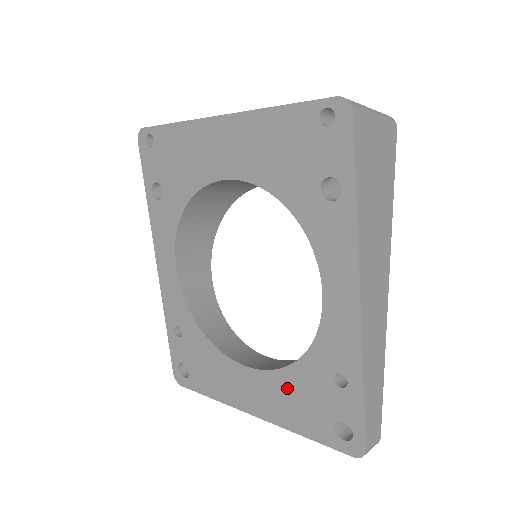
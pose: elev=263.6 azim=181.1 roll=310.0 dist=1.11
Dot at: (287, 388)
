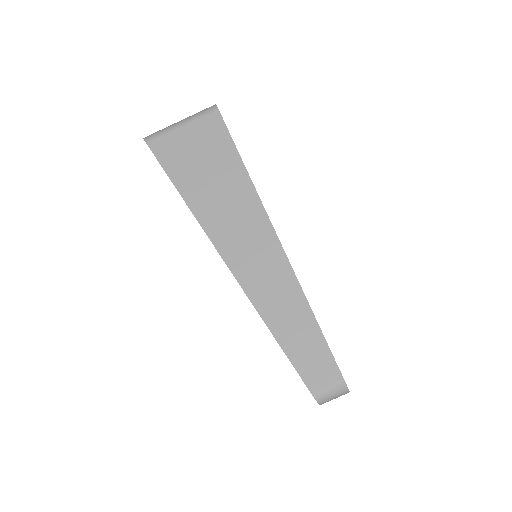
Dot at: occluded
